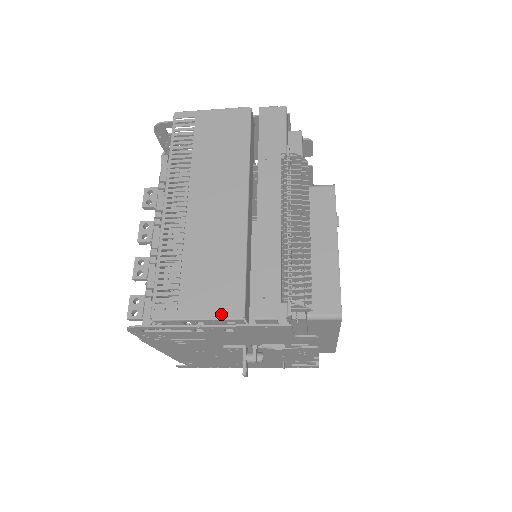
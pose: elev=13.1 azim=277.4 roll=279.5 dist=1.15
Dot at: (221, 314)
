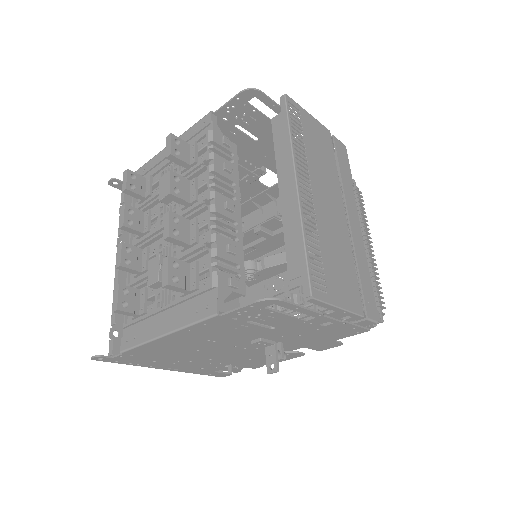
Dot at: (353, 308)
